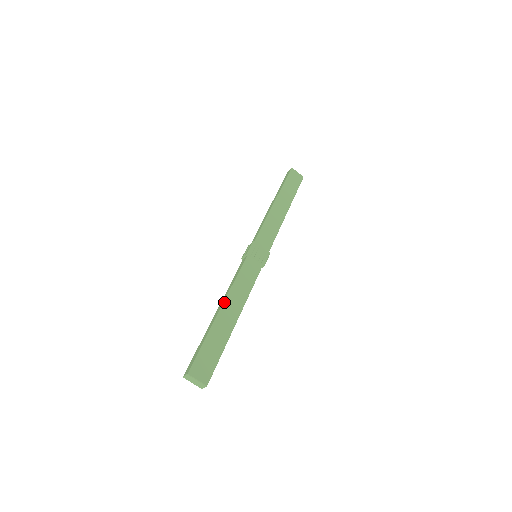
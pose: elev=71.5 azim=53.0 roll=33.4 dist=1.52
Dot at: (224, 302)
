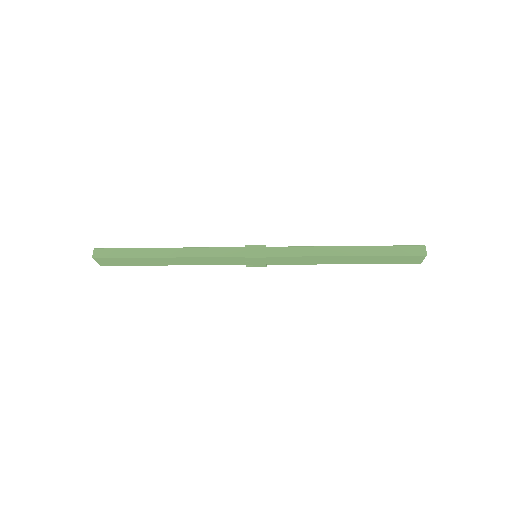
Dot at: (175, 257)
